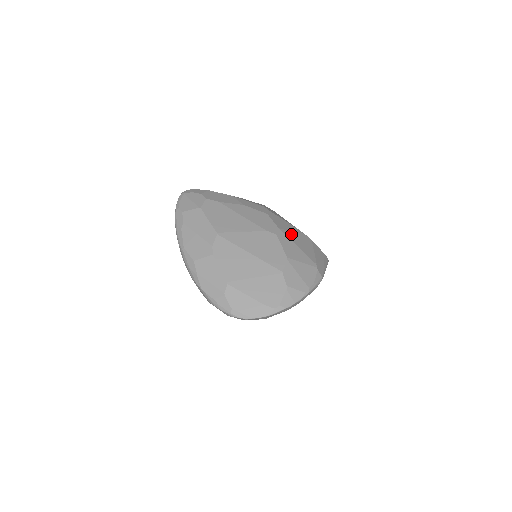
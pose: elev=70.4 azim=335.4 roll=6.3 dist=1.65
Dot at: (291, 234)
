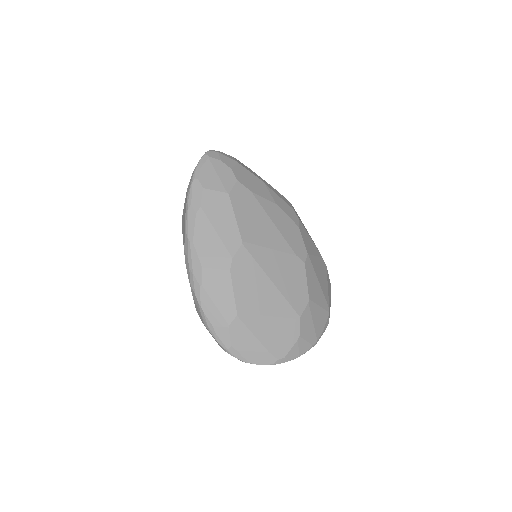
Dot at: (315, 261)
